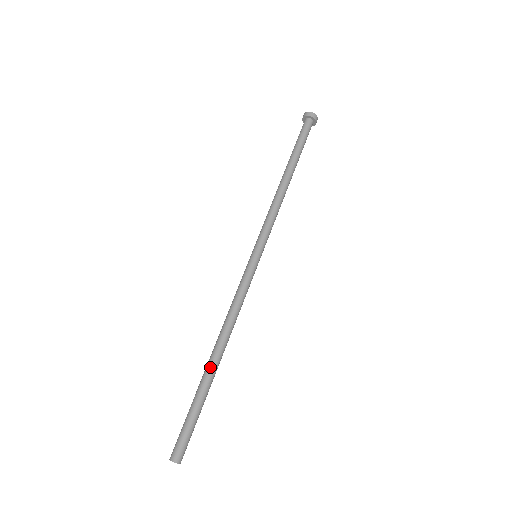
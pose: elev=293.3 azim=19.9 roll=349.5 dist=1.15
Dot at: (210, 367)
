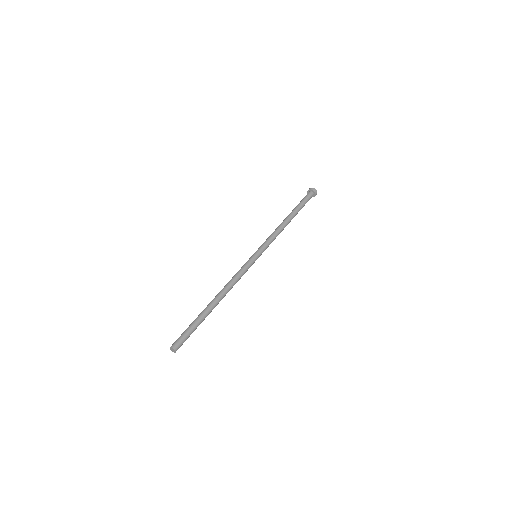
Dot at: (210, 306)
